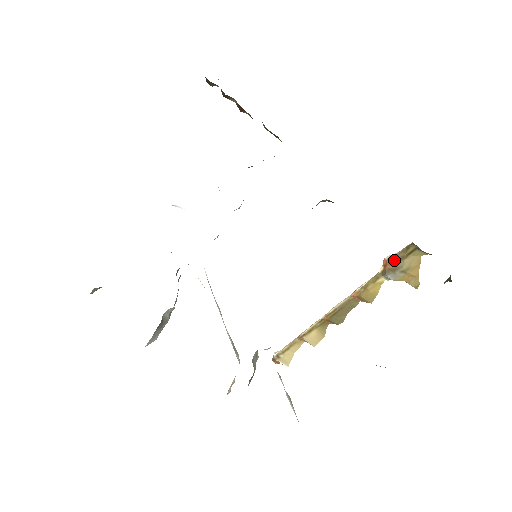
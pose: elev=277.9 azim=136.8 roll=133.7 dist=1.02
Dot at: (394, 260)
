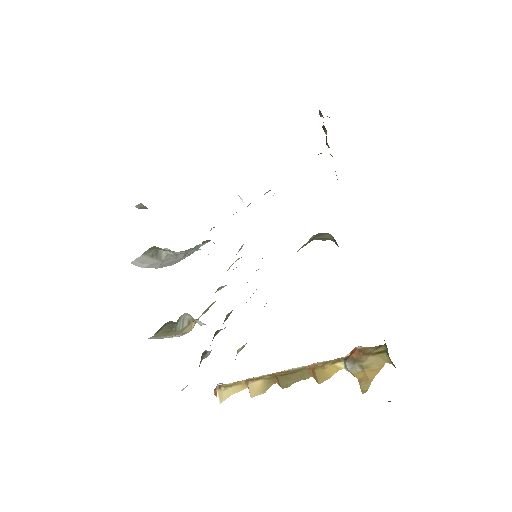
Dot at: (362, 351)
